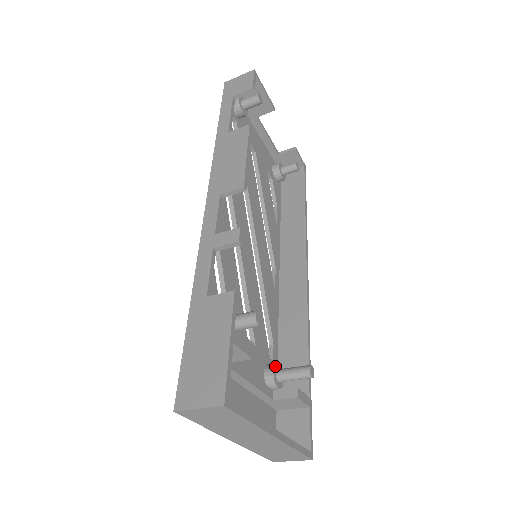
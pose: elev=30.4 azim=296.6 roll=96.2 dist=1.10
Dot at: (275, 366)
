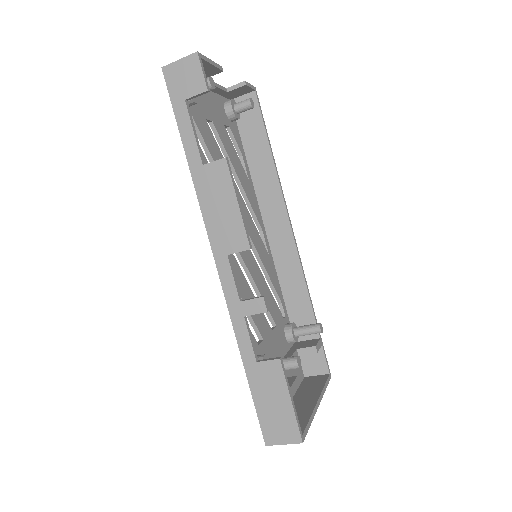
Dot at: (292, 329)
